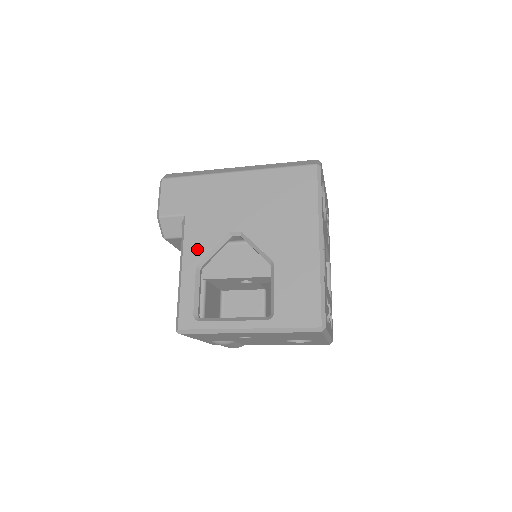
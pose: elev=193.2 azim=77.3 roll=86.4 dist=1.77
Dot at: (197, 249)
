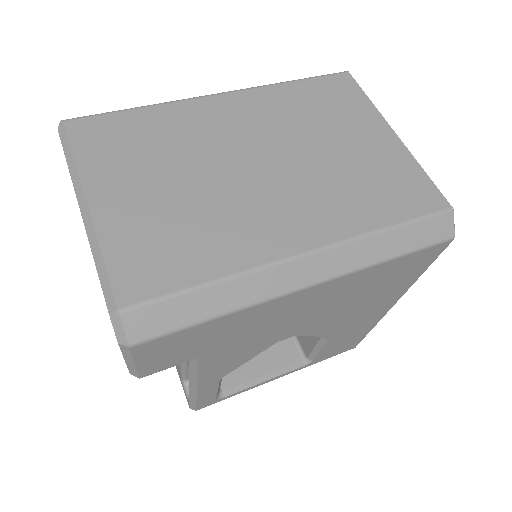
Dot at: (222, 371)
